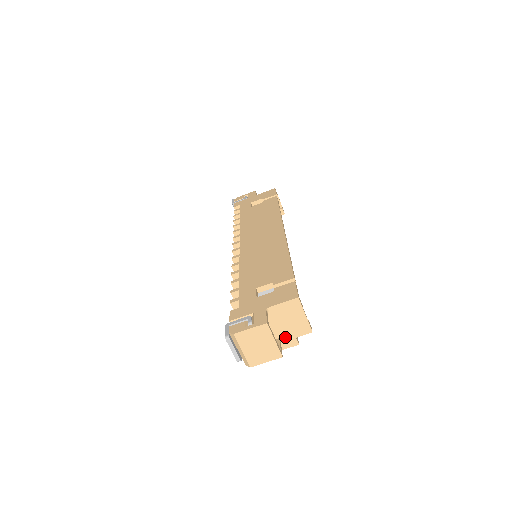
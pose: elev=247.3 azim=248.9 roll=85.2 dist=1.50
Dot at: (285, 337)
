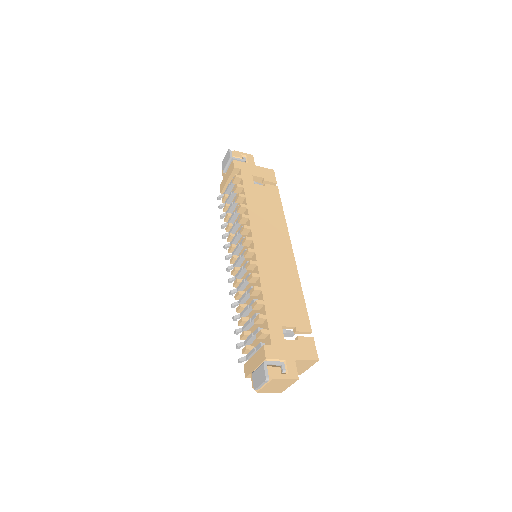
Dot at: occluded
